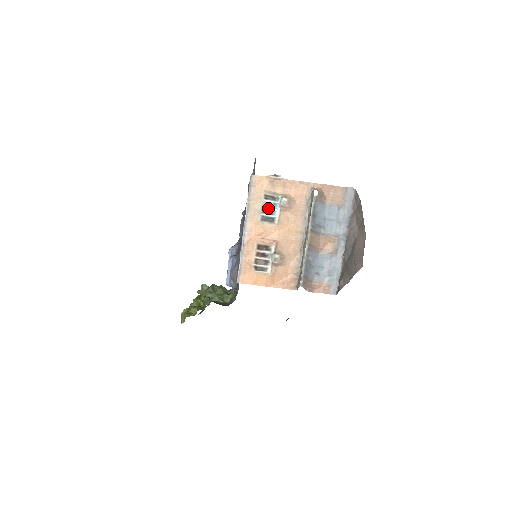
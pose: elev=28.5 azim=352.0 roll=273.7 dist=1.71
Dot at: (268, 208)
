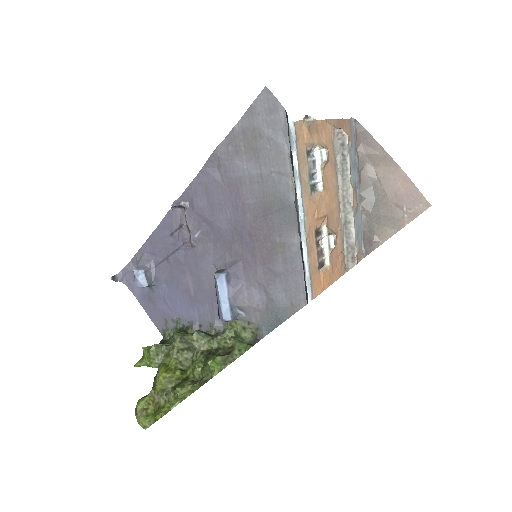
Dot at: (311, 171)
